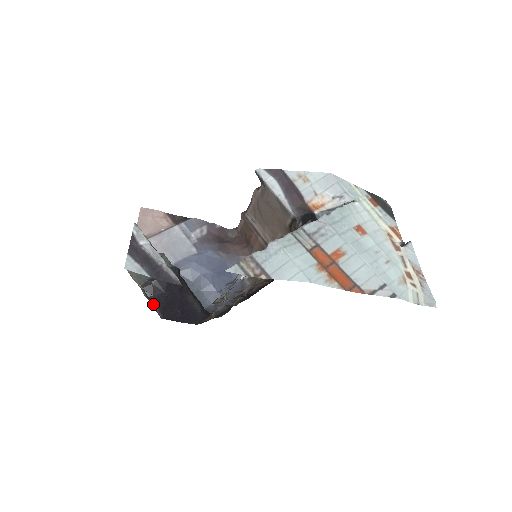
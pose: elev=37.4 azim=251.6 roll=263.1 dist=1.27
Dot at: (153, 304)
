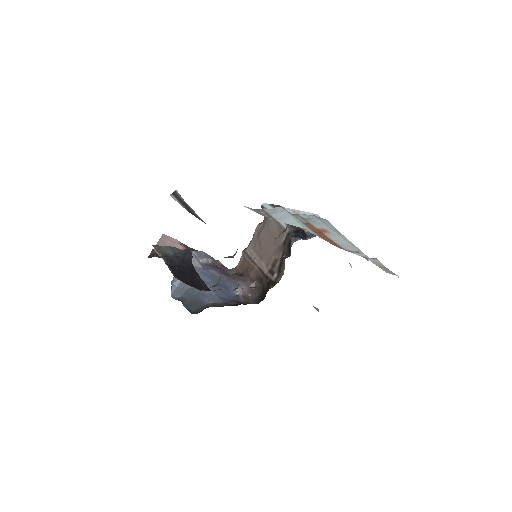
Dot at: (169, 268)
